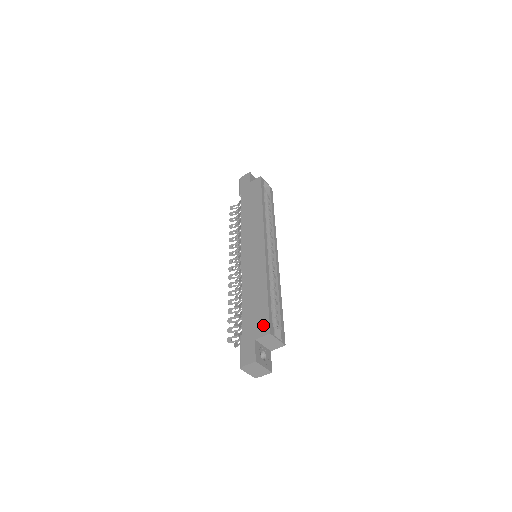
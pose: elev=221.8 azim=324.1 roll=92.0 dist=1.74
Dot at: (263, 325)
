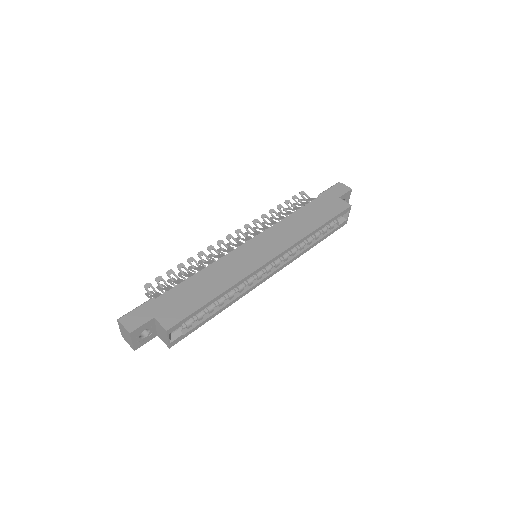
Dot at: (173, 317)
